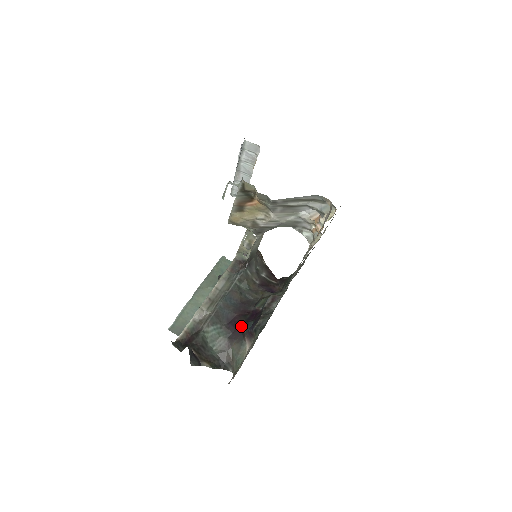
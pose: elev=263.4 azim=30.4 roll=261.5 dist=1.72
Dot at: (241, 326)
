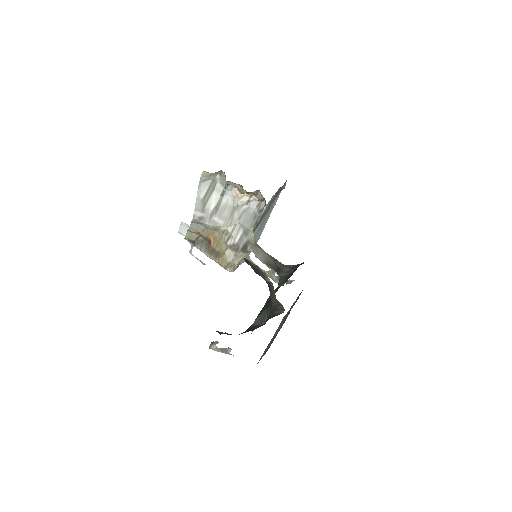
Dot at: occluded
